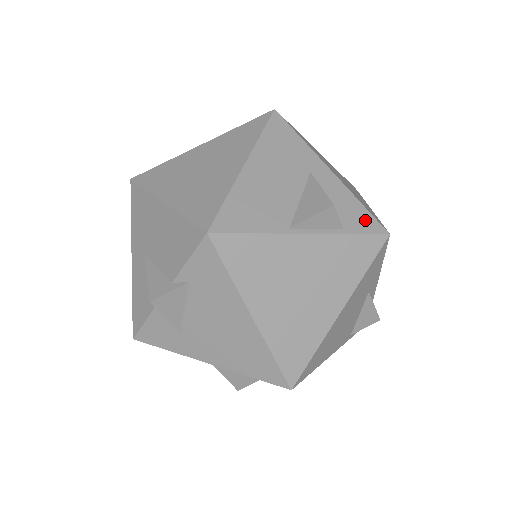
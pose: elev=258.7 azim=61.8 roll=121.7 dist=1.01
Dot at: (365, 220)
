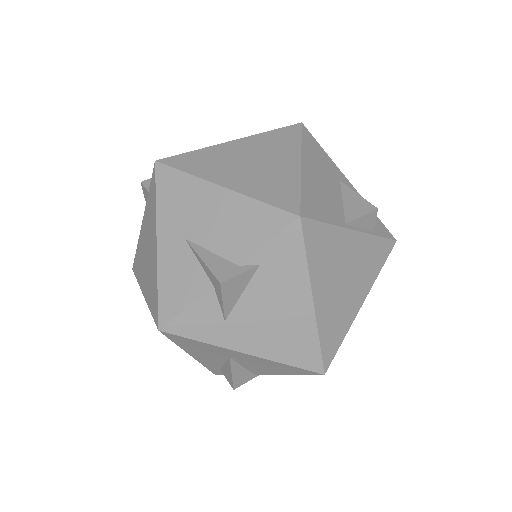
Dot at: (381, 227)
